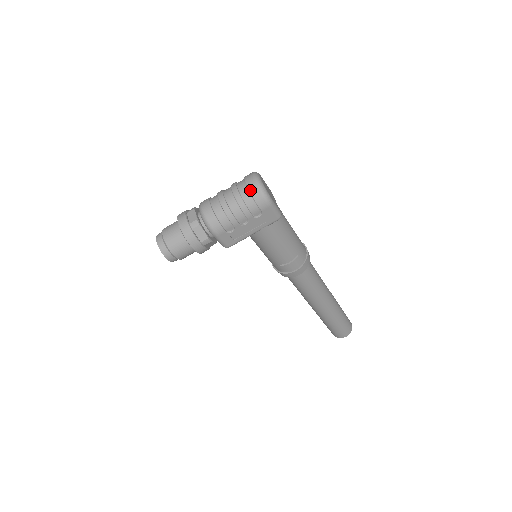
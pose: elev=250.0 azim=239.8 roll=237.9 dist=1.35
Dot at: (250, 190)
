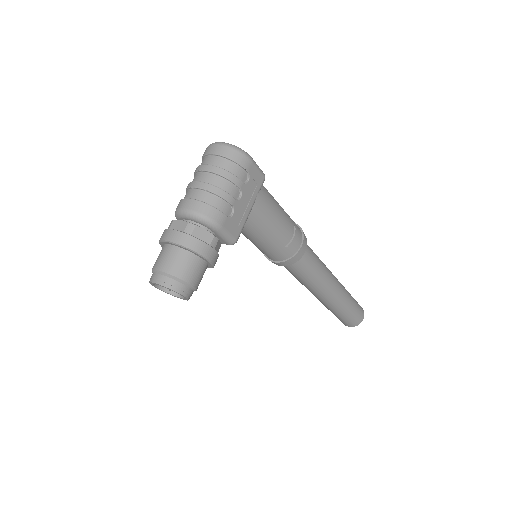
Dot at: (223, 155)
